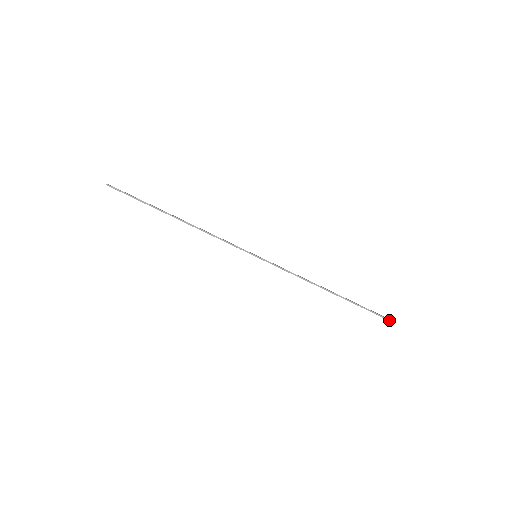
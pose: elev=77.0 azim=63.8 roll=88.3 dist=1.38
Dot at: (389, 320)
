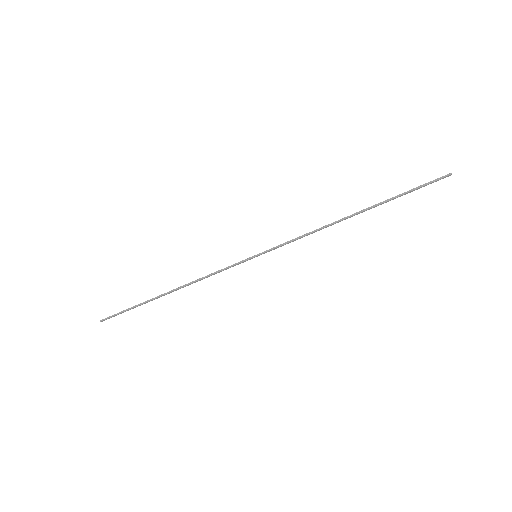
Dot at: (441, 178)
